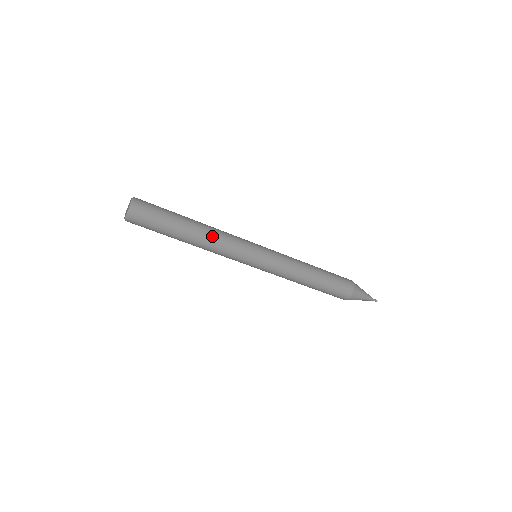
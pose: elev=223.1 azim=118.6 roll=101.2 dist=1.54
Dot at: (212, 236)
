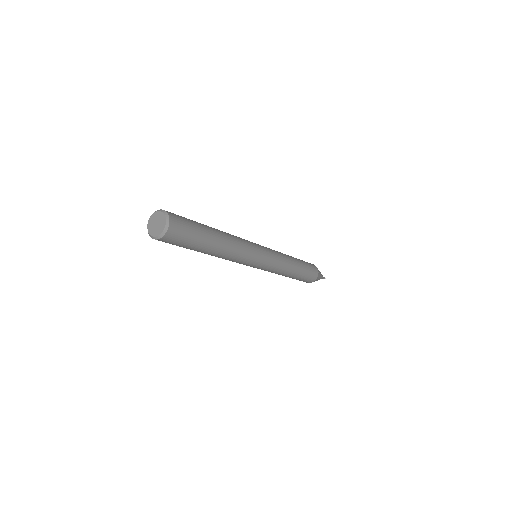
Dot at: (233, 241)
